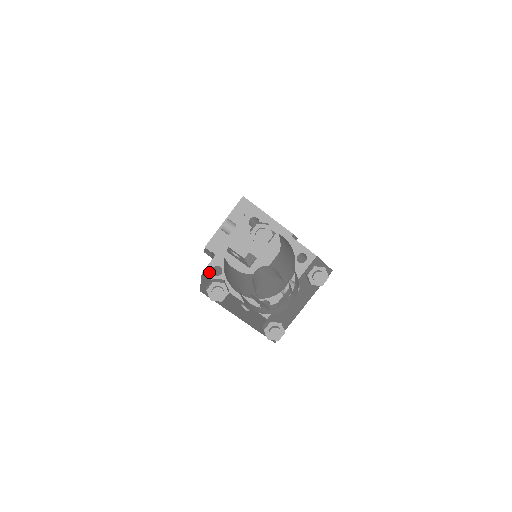
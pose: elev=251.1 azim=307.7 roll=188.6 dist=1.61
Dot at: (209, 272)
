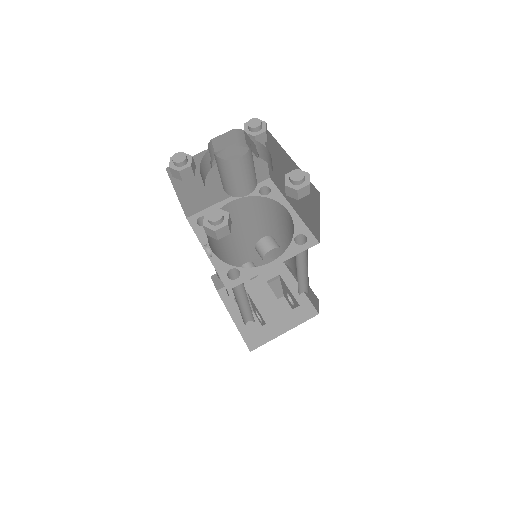
Dot at: (194, 219)
